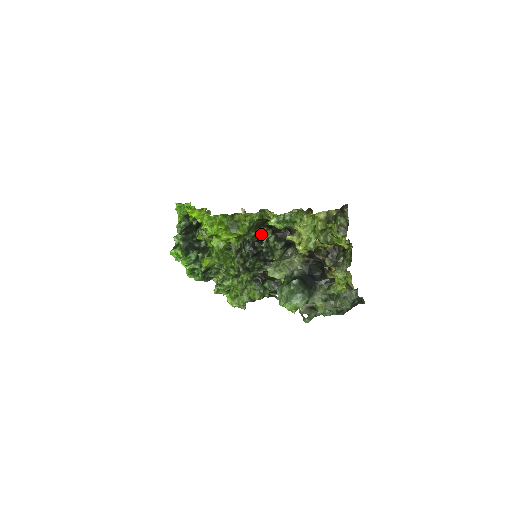
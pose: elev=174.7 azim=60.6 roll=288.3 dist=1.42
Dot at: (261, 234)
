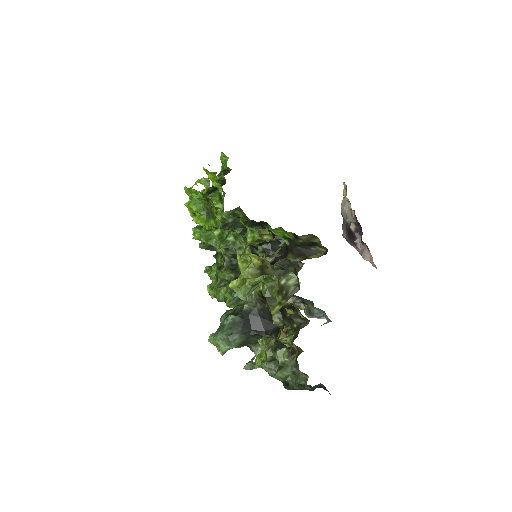
Dot at: occluded
